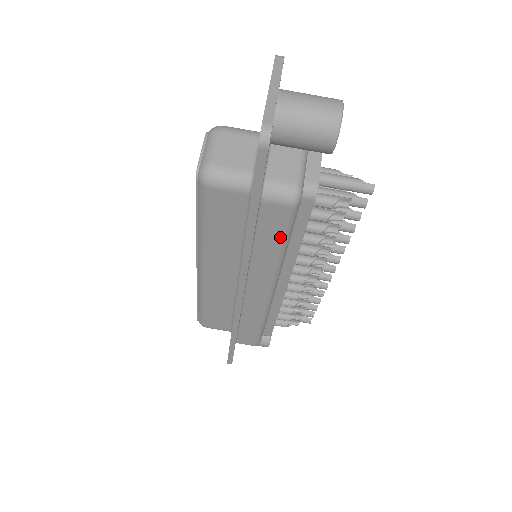
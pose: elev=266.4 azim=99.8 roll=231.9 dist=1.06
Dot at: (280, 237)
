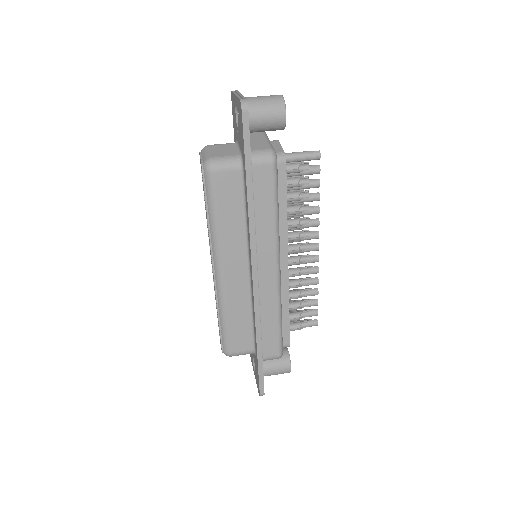
Dot at: (271, 198)
